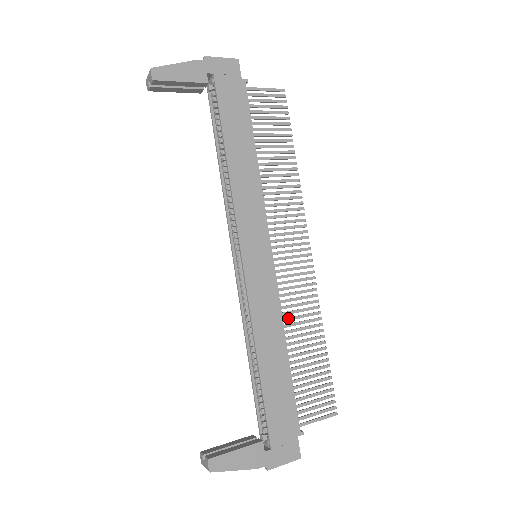
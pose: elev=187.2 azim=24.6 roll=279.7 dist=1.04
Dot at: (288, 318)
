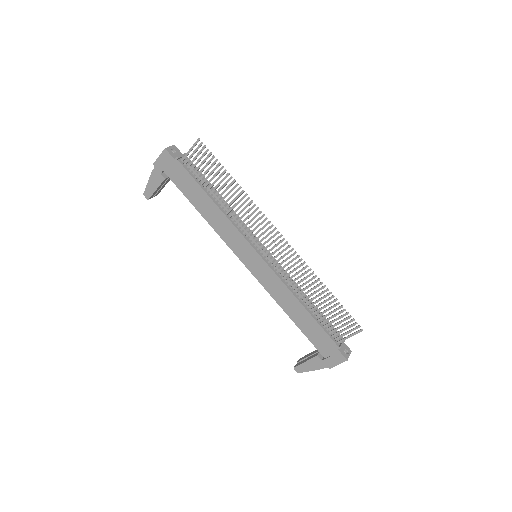
Dot at: (294, 285)
